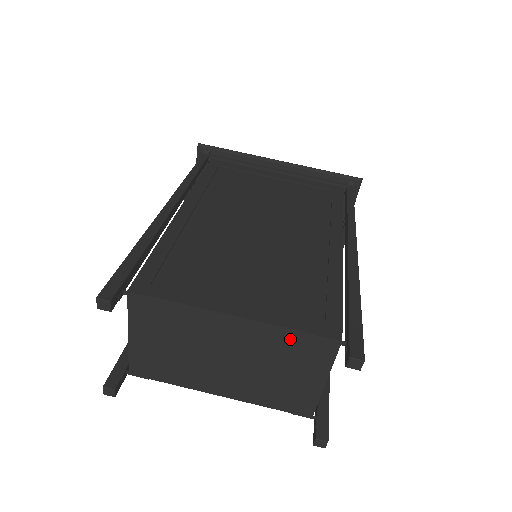
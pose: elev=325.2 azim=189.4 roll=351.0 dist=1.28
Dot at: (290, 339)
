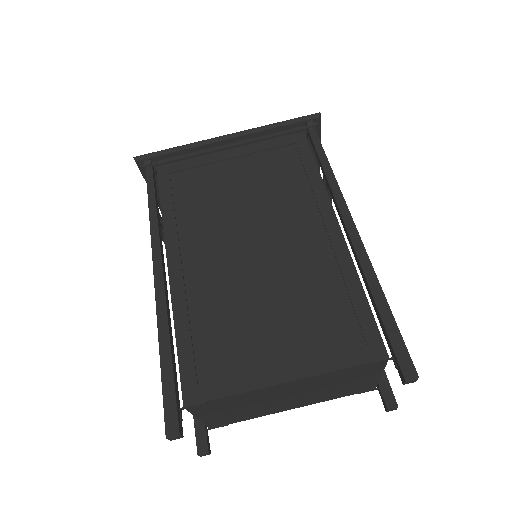
Dot at: (342, 373)
